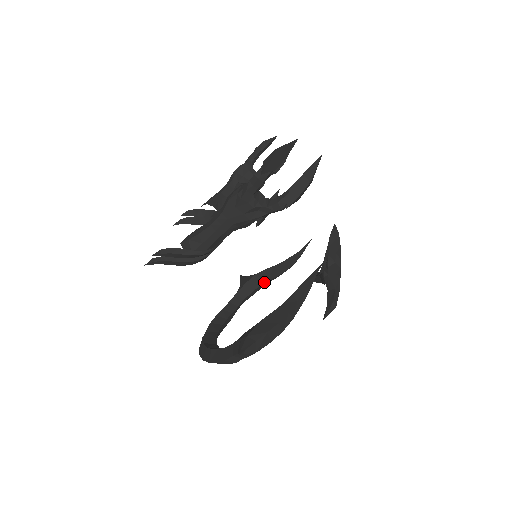
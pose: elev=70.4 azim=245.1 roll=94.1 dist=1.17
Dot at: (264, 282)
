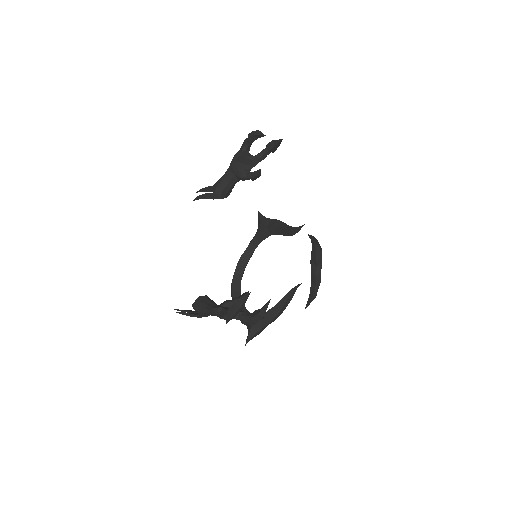
Dot at: (274, 234)
